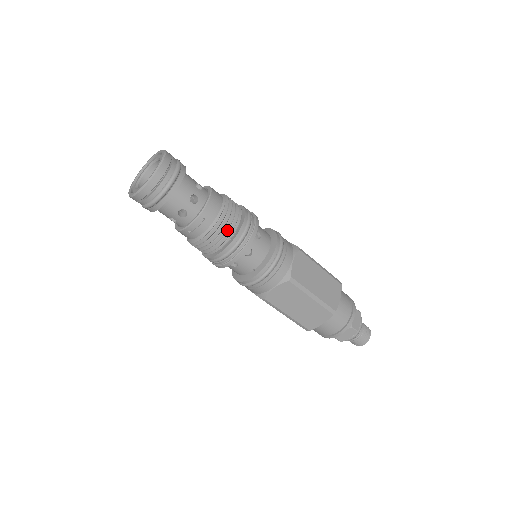
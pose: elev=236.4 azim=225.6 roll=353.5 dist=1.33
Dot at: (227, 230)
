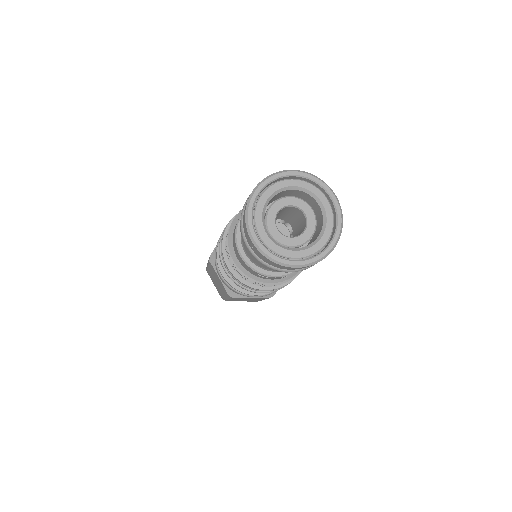
Dot at: occluded
